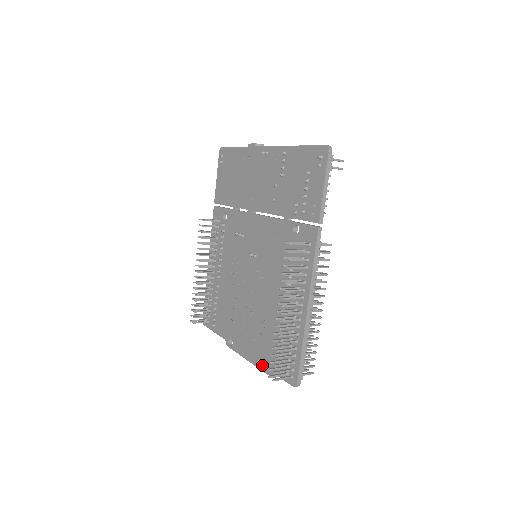
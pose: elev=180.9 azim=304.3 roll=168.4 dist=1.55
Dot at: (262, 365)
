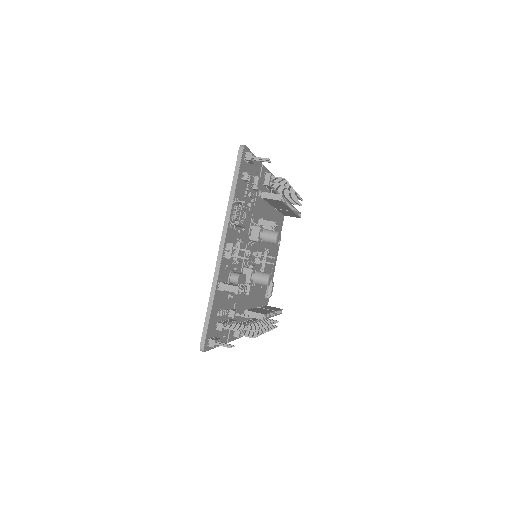
Dot at: occluded
